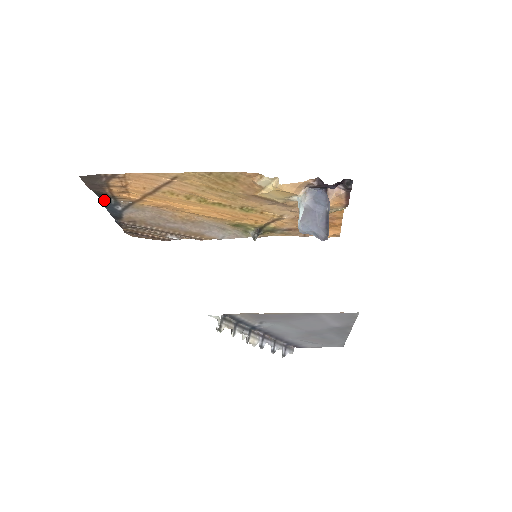
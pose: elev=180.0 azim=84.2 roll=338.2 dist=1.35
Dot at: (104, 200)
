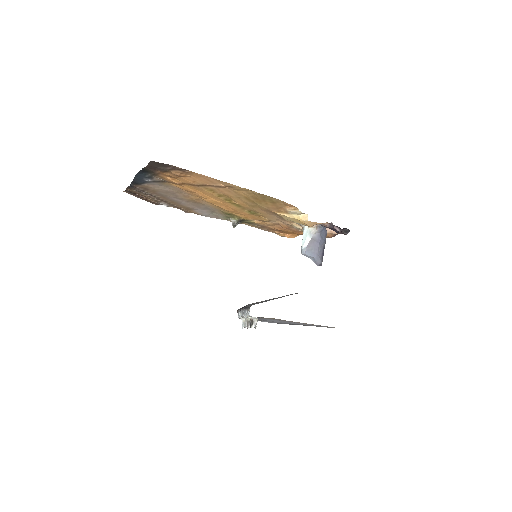
Dot at: (141, 172)
